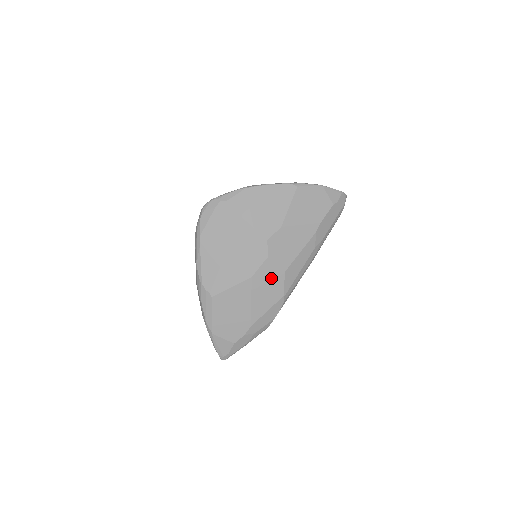
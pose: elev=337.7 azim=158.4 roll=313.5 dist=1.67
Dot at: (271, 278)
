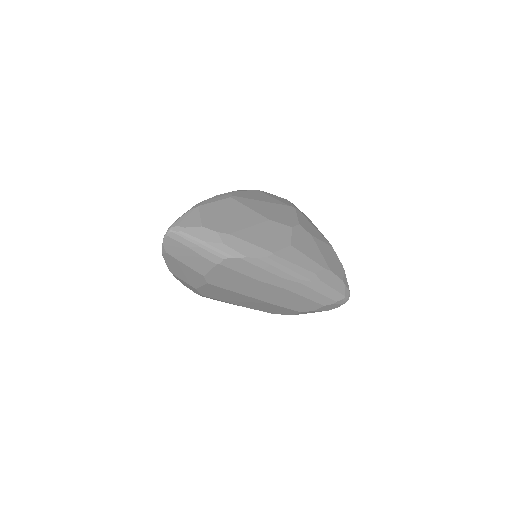
Dot at: (279, 236)
